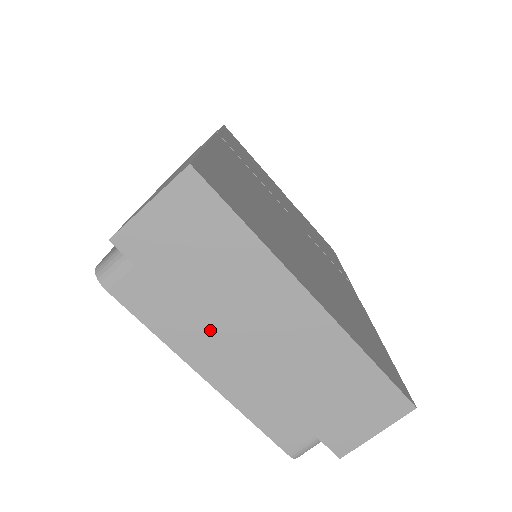
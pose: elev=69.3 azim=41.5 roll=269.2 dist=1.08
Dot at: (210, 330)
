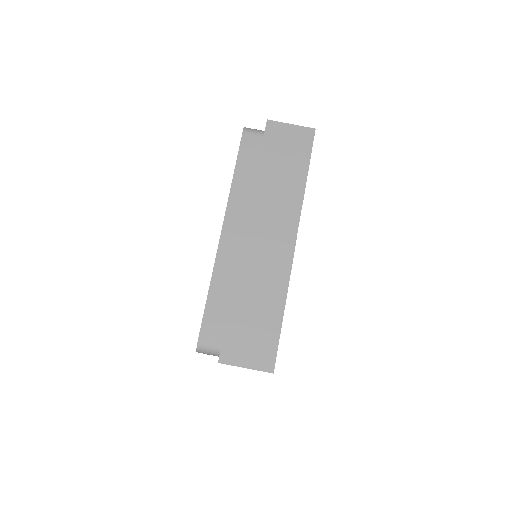
Dot at: occluded
